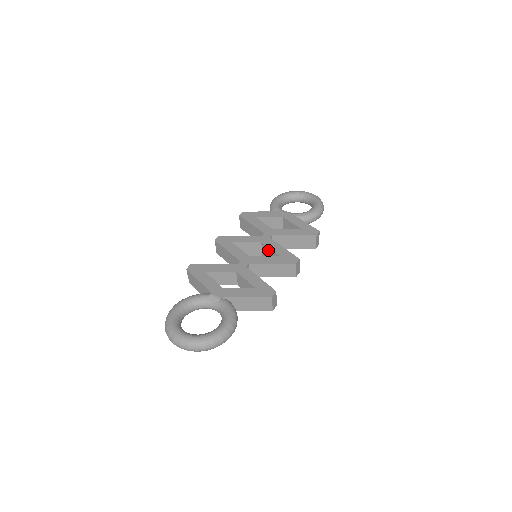
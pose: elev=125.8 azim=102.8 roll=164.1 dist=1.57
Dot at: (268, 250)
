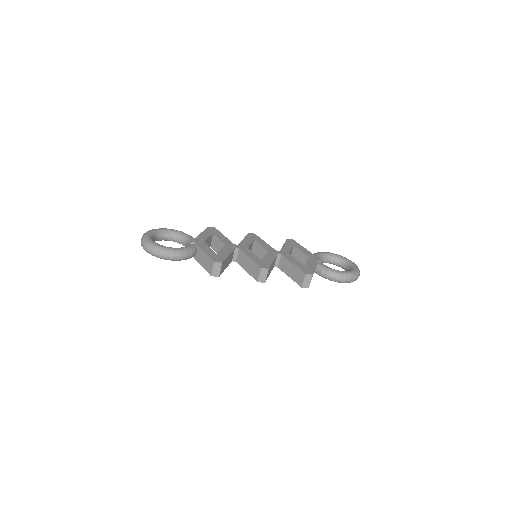
Dot at: occluded
